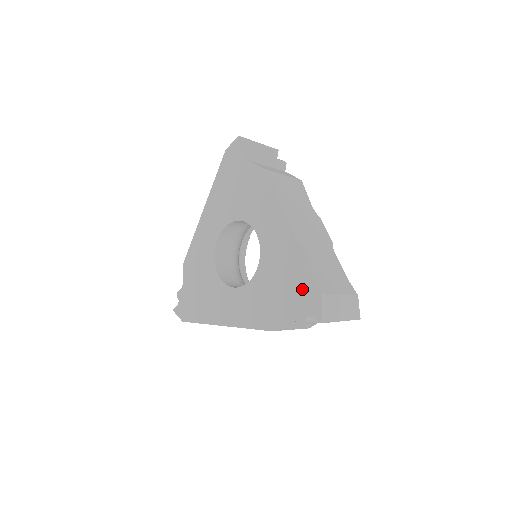
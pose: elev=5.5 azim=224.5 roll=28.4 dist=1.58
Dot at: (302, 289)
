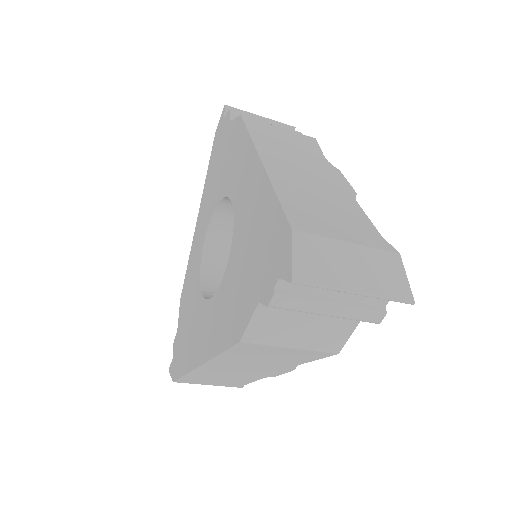
Dot at: (270, 241)
